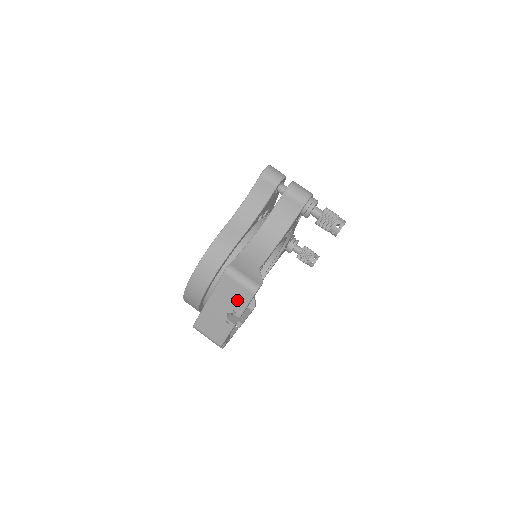
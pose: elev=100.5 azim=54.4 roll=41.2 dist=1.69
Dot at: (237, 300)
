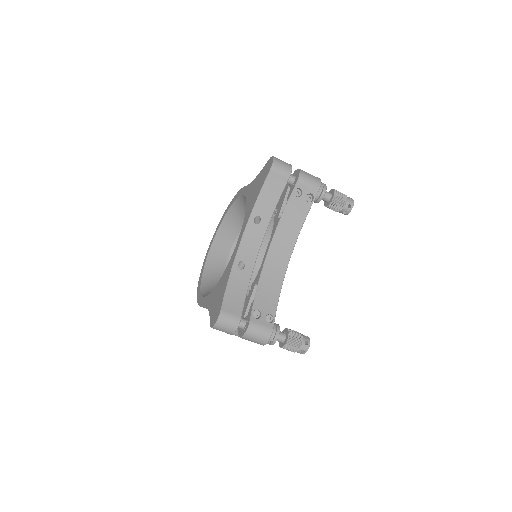
Dot at: occluded
